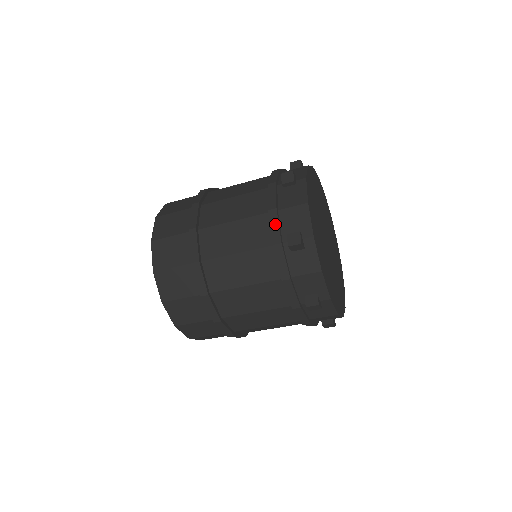
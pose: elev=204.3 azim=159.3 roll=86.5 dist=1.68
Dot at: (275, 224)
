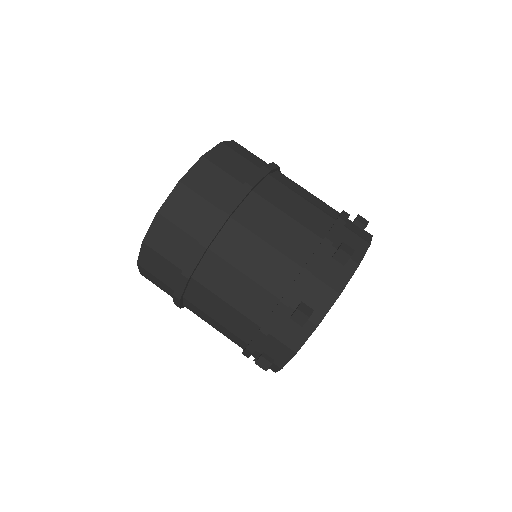
Dot at: (338, 229)
